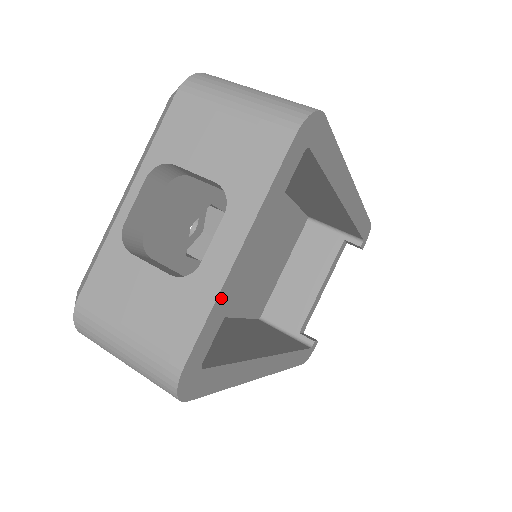
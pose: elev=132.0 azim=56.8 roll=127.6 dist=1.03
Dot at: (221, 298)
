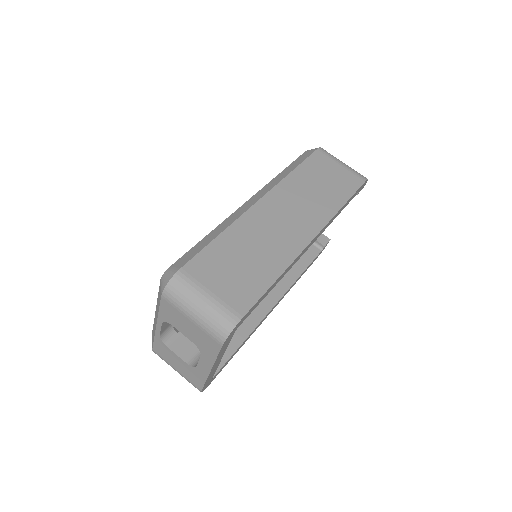
Dot at: (209, 376)
